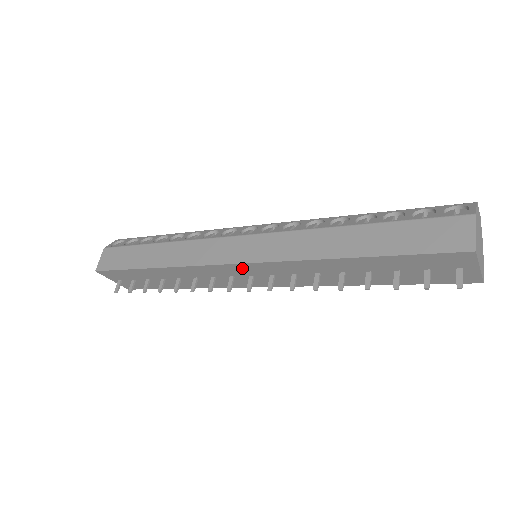
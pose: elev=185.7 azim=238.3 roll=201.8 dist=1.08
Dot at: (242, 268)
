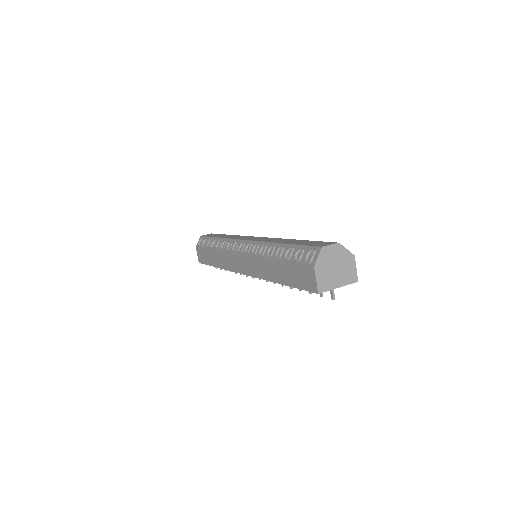
Dot at: occluded
